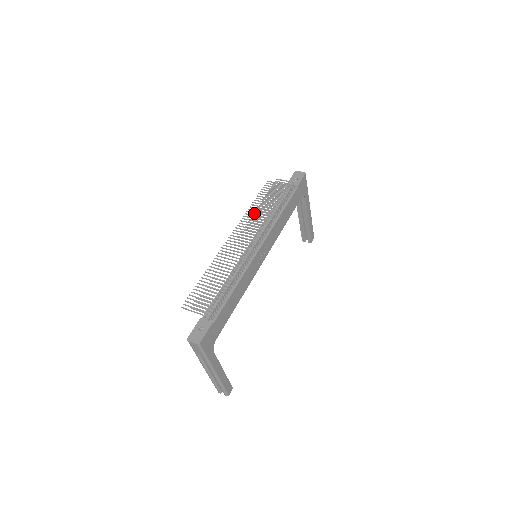
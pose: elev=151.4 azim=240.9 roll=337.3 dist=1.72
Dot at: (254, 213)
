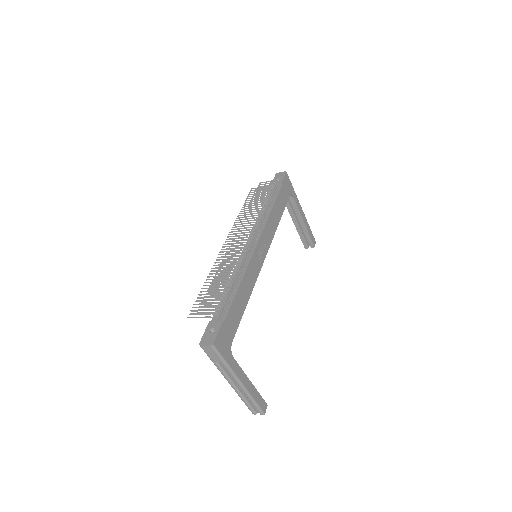
Dot at: occluded
